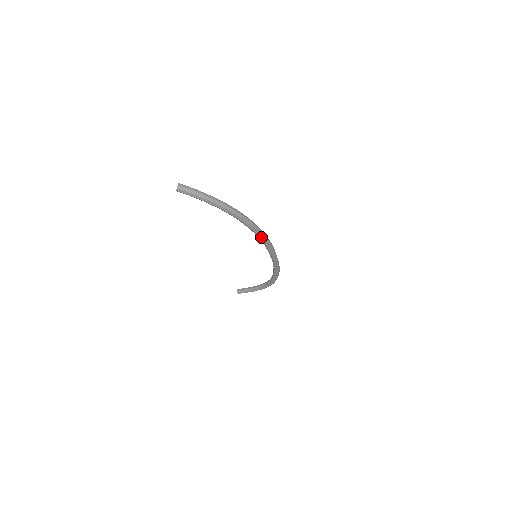
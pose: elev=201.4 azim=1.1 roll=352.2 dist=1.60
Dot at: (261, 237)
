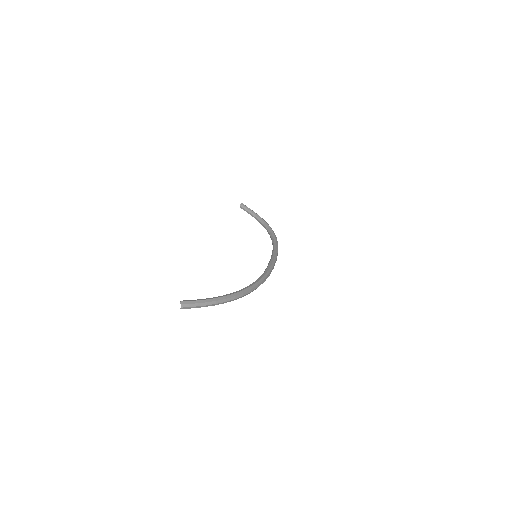
Dot at: occluded
